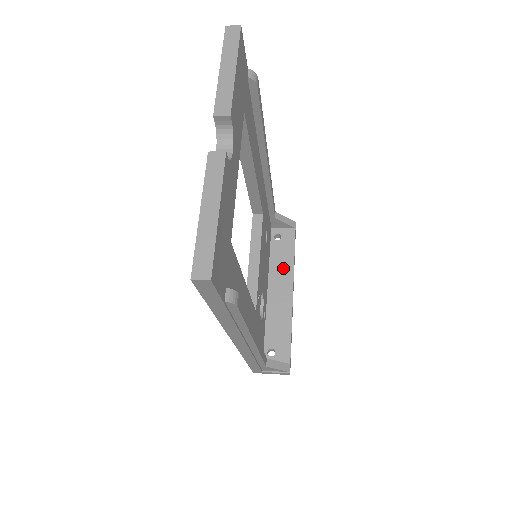
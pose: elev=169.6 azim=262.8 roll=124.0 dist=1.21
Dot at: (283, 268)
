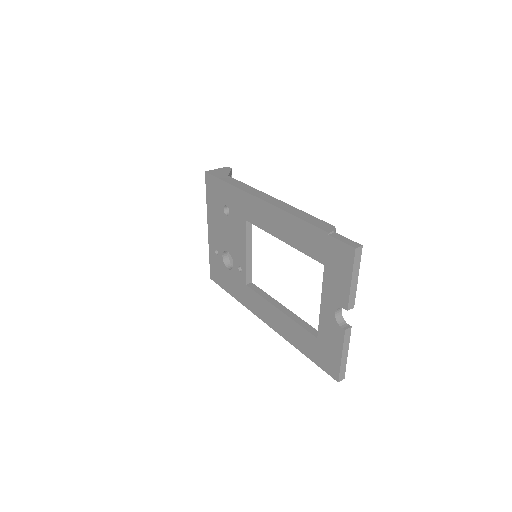
Dot at: occluded
